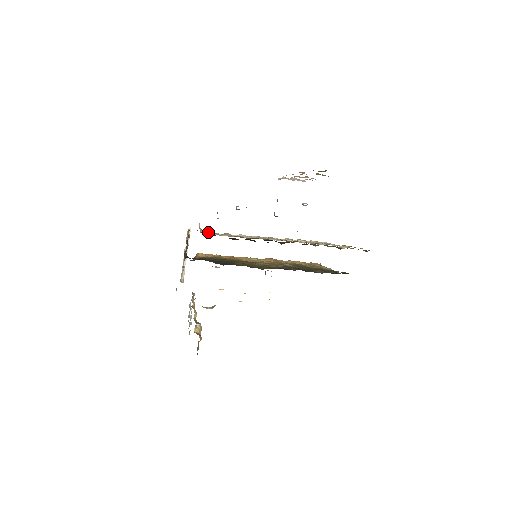
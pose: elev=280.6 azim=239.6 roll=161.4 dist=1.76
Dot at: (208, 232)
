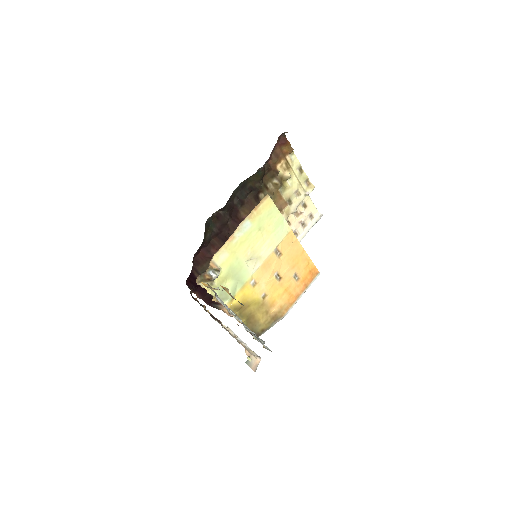
Dot at: occluded
